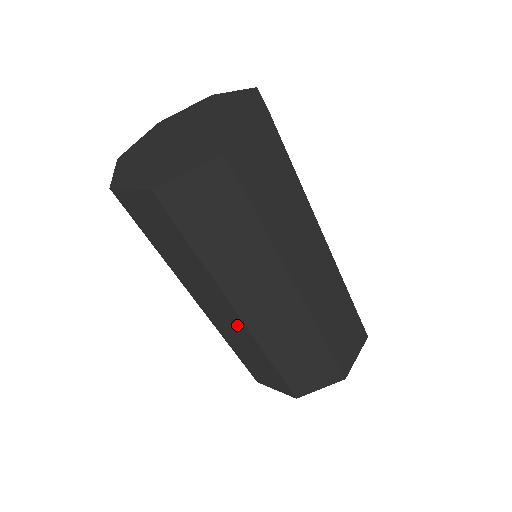
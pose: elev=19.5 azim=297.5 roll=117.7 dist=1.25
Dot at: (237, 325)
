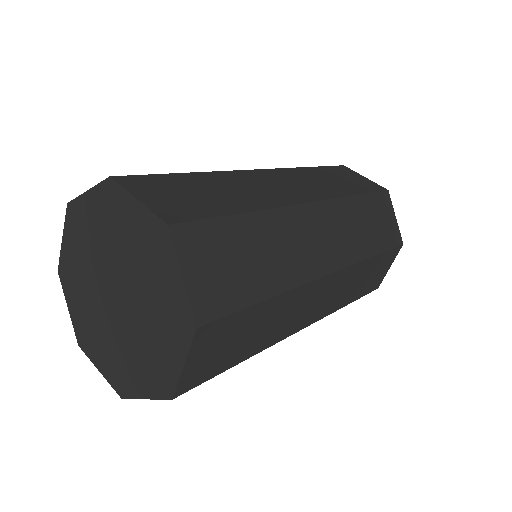
Dot at: occluded
